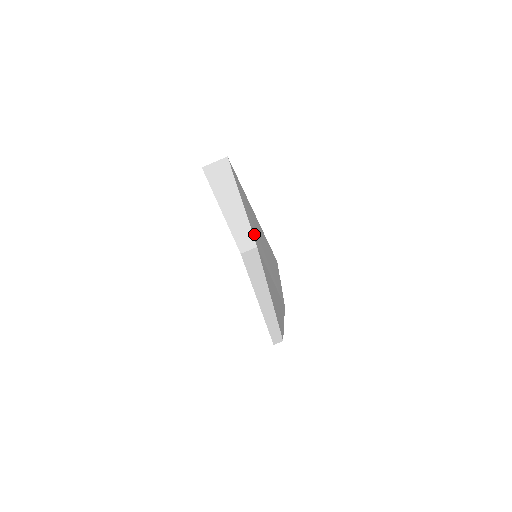
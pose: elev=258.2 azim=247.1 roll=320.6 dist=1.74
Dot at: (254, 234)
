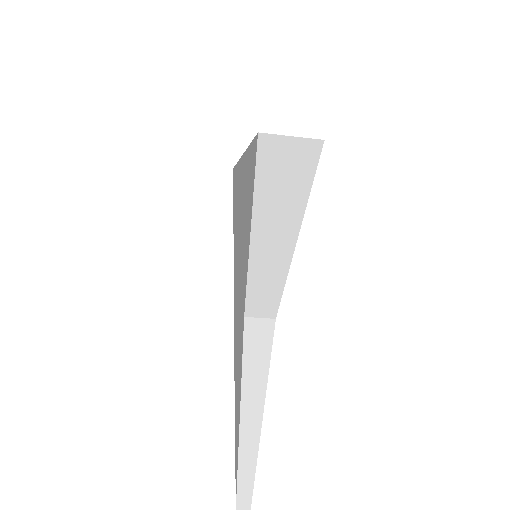
Dot at: occluded
